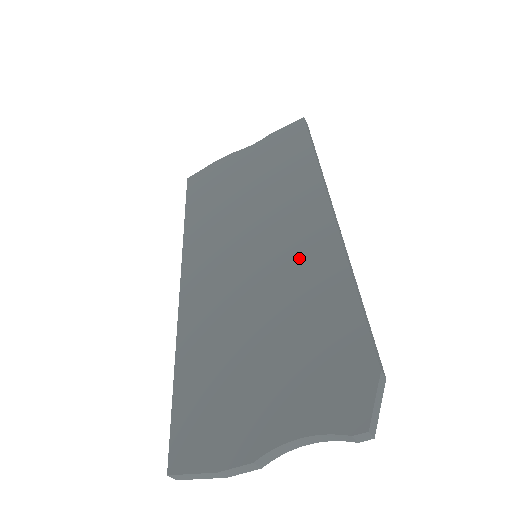
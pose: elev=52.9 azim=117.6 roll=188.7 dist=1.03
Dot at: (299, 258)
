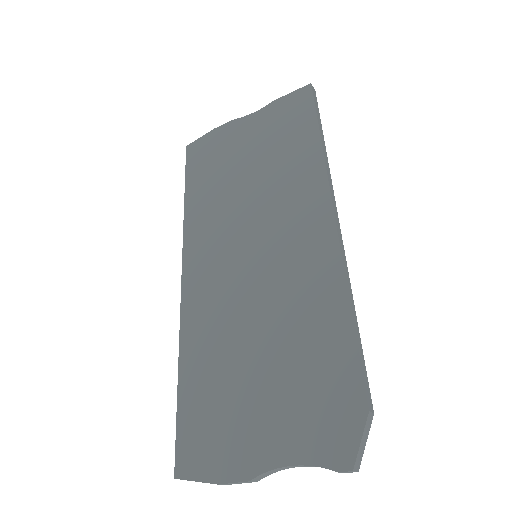
Dot at: (298, 269)
